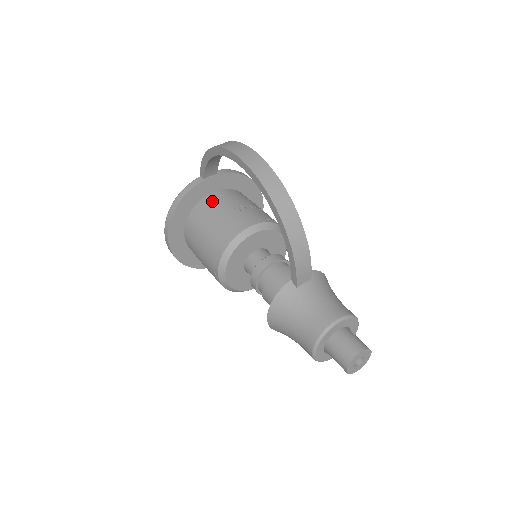
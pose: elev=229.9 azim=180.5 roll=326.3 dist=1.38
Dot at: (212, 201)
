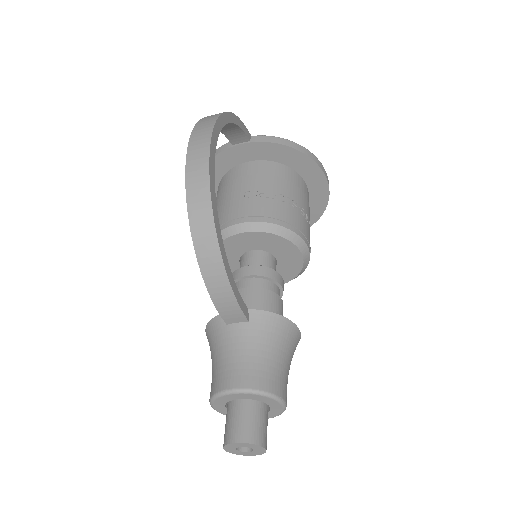
Dot at: (237, 174)
